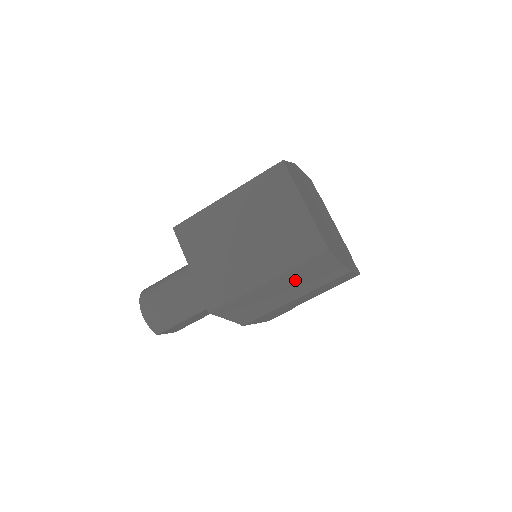
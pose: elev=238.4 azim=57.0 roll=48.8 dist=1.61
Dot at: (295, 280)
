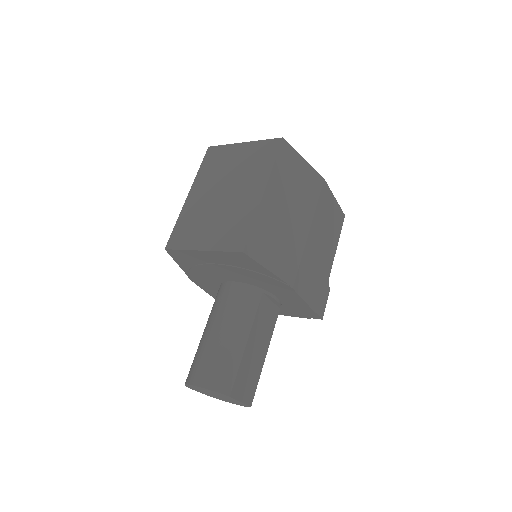
Dot at: (287, 190)
